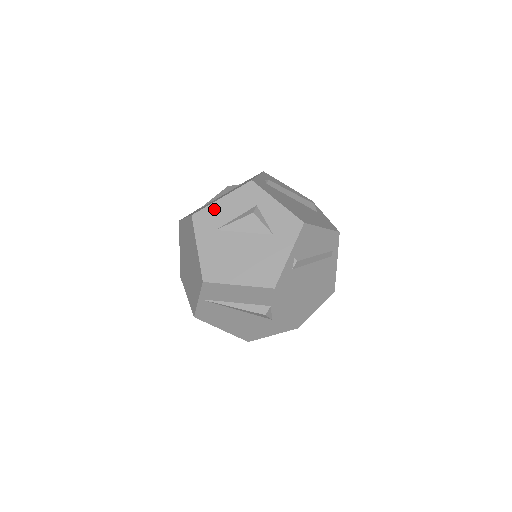
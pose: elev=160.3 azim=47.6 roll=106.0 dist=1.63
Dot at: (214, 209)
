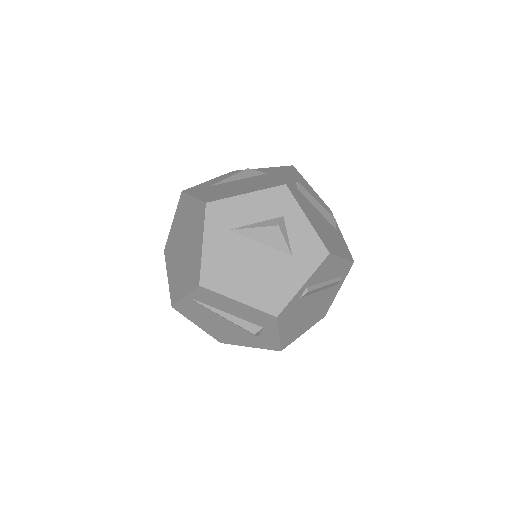
Dot at: (234, 204)
